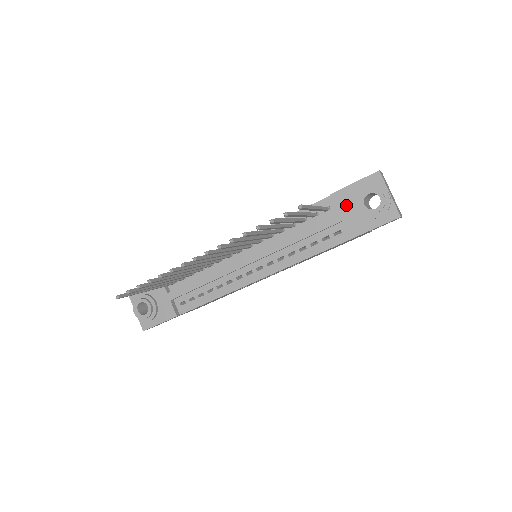
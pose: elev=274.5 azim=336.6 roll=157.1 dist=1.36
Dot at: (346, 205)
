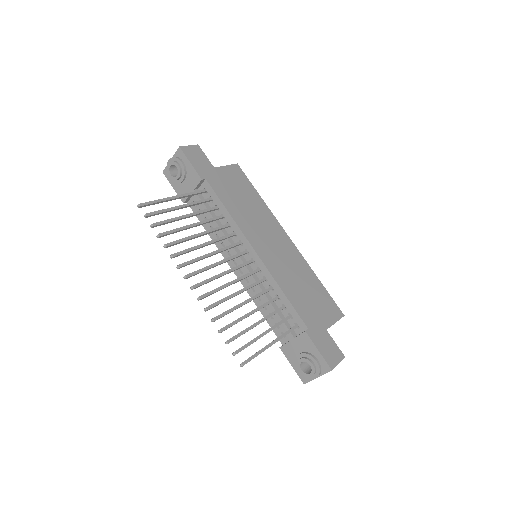
Dot at: (301, 344)
